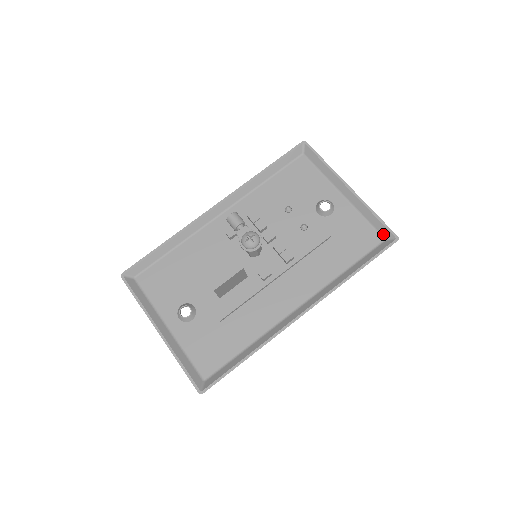
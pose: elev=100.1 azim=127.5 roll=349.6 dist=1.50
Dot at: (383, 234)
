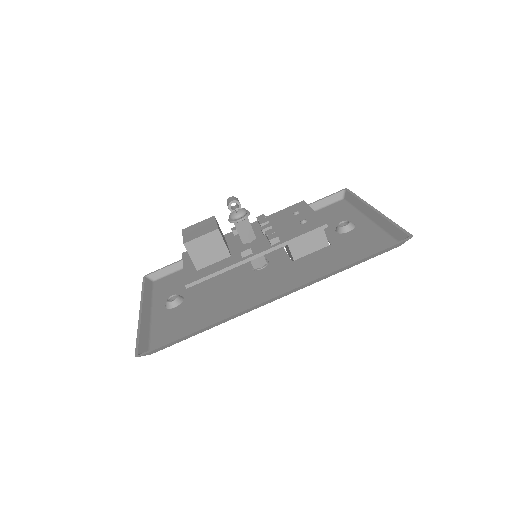
Dot at: (398, 238)
